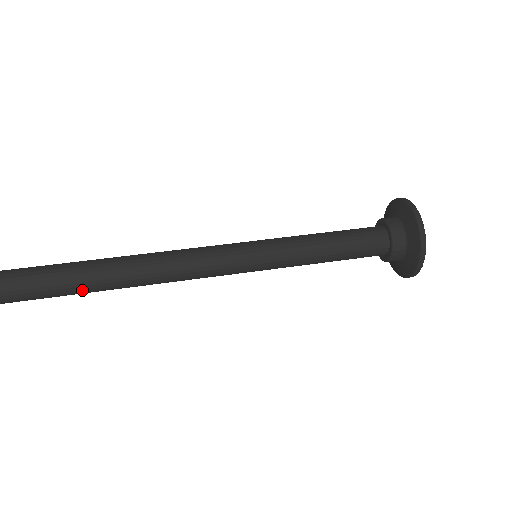
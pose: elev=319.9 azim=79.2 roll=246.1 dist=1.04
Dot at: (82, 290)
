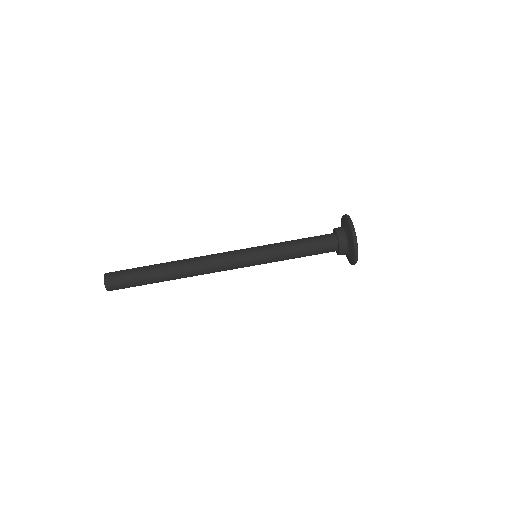
Dot at: occluded
